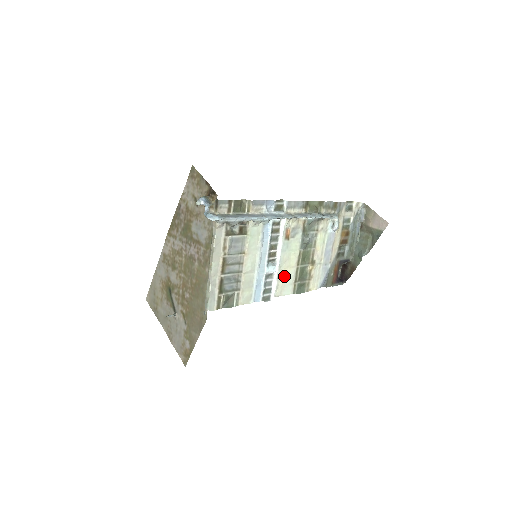
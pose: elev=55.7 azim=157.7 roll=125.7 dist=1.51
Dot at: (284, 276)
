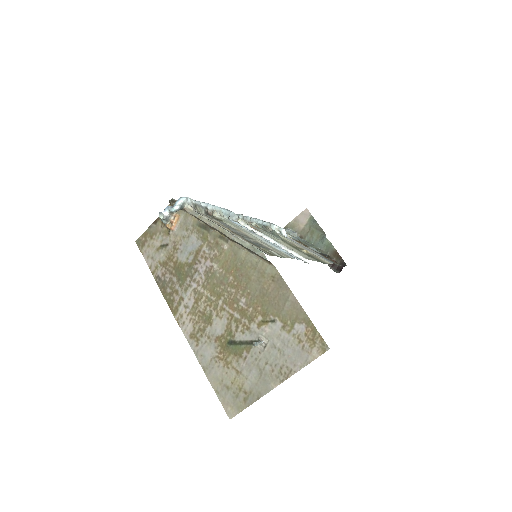
Dot at: (293, 250)
